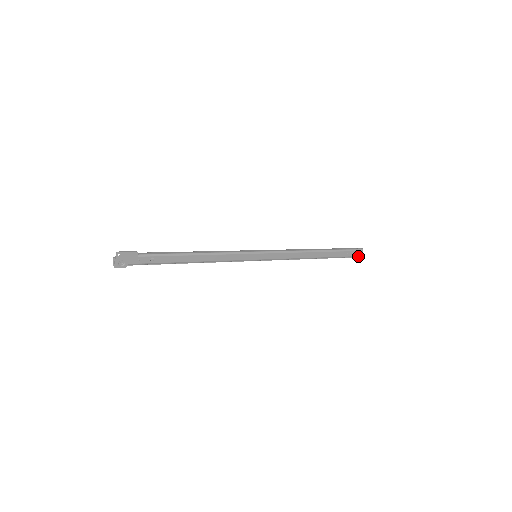
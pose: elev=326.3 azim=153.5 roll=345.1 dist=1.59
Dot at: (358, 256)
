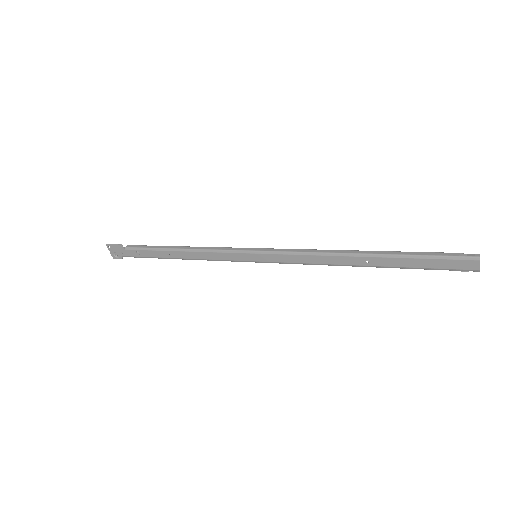
Dot at: (471, 269)
